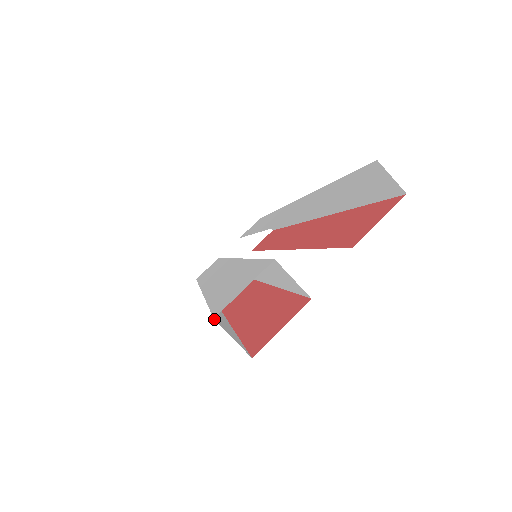
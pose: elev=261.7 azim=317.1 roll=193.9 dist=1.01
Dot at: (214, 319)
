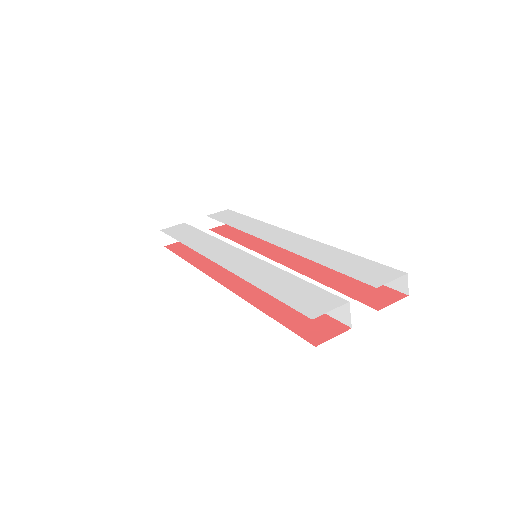
Dot at: occluded
